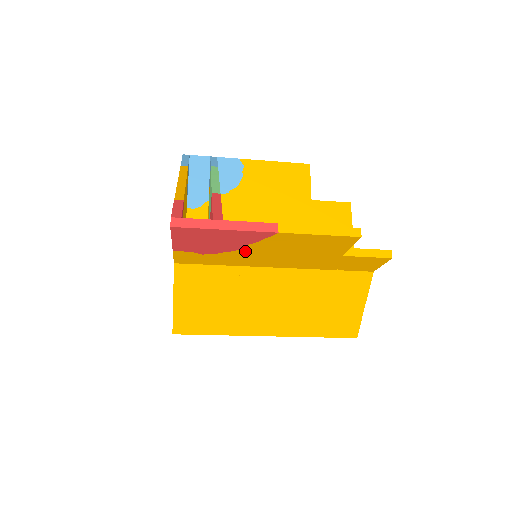
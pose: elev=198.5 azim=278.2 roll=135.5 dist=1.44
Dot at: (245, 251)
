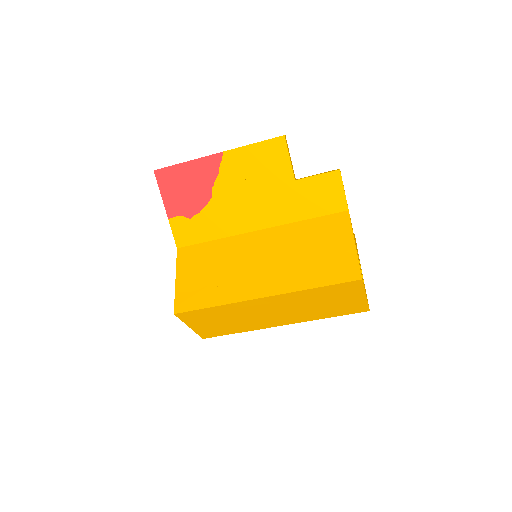
Dot at: (217, 199)
